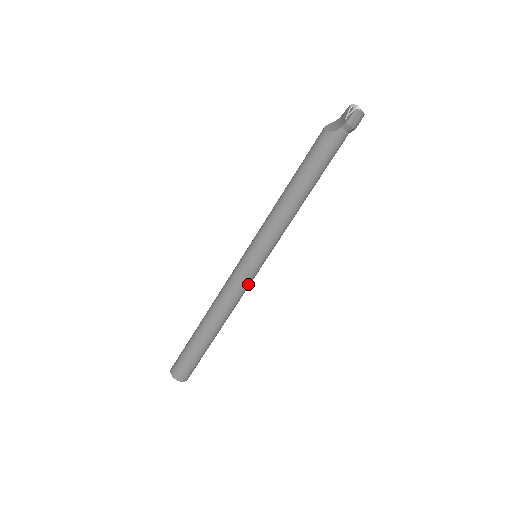
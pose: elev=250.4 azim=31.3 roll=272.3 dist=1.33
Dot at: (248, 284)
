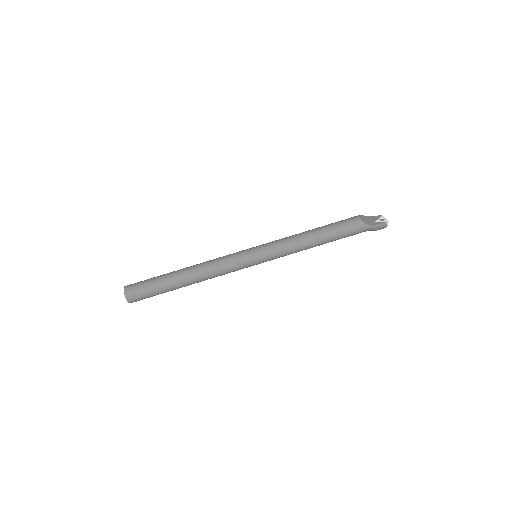
Dot at: (237, 270)
